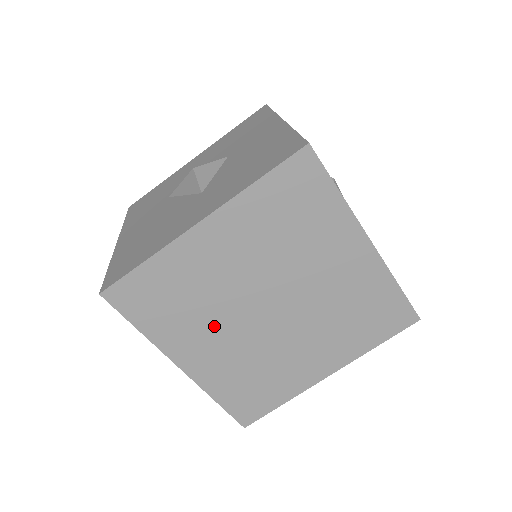
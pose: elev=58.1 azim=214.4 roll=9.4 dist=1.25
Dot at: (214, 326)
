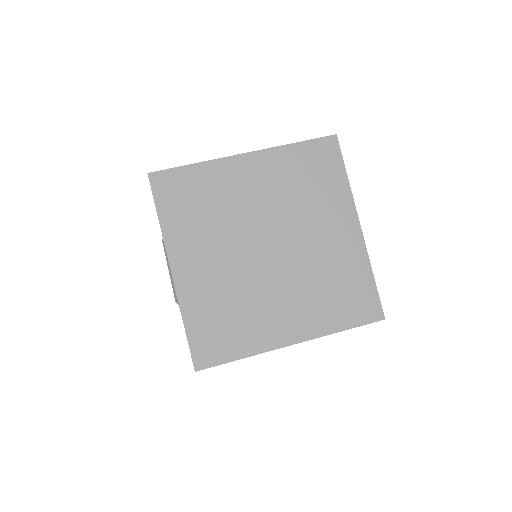
Dot at: (218, 243)
